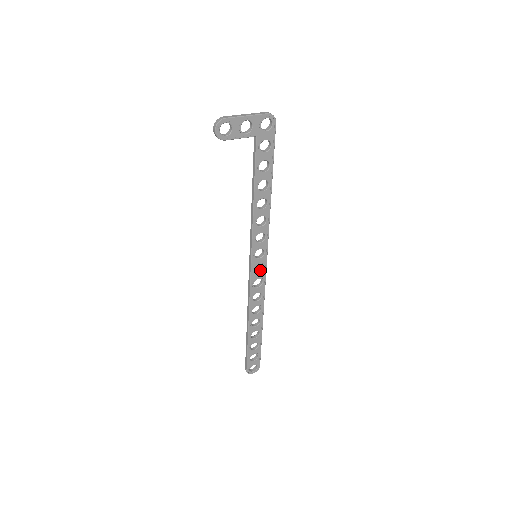
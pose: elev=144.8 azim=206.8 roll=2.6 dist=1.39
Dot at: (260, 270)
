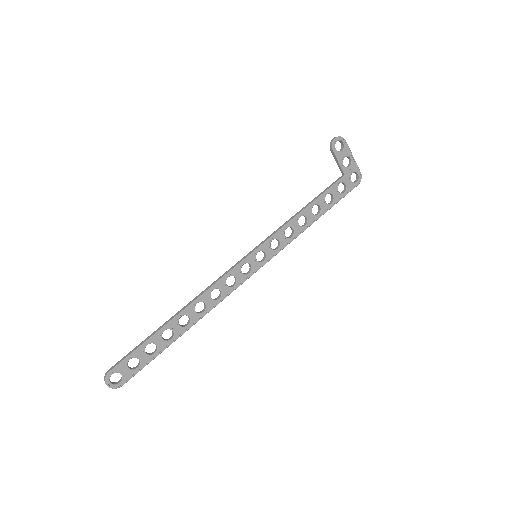
Dot at: (244, 273)
